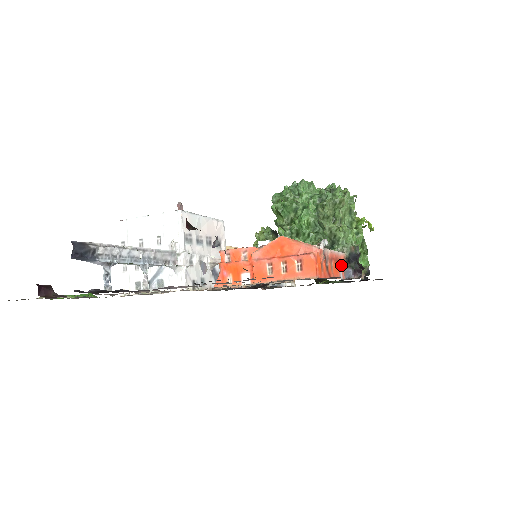
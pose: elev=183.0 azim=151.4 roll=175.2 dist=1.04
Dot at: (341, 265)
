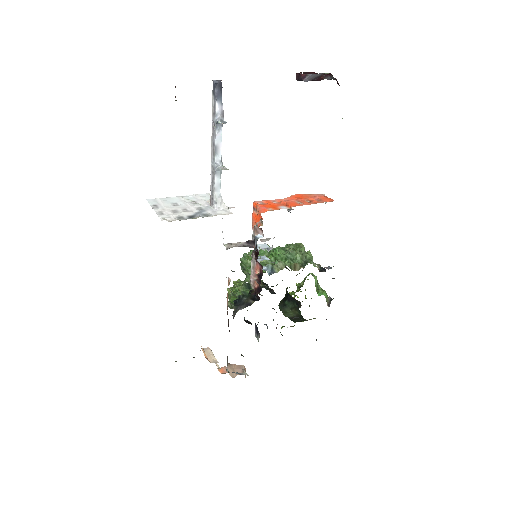
Dot at: occluded
